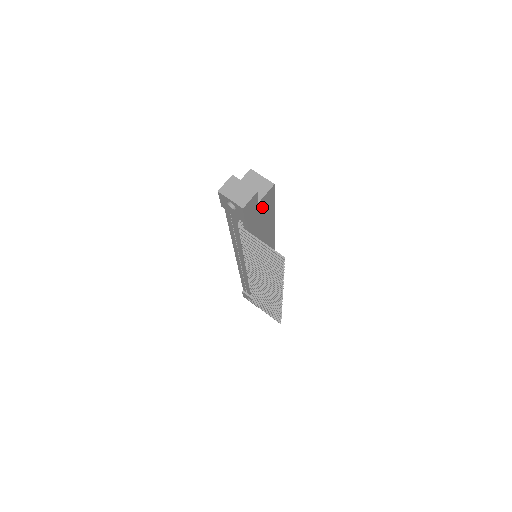
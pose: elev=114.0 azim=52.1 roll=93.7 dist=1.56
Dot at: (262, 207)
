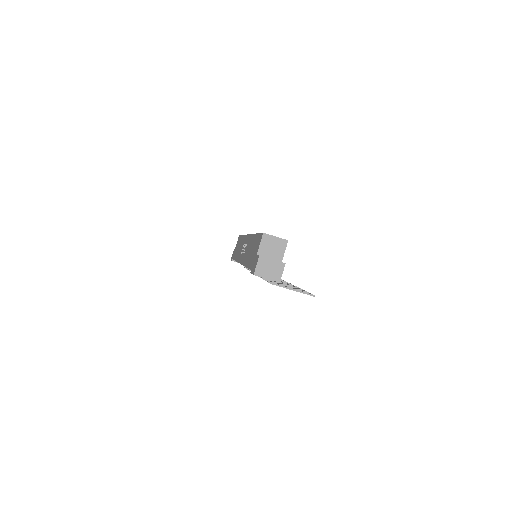
Dot at: occluded
